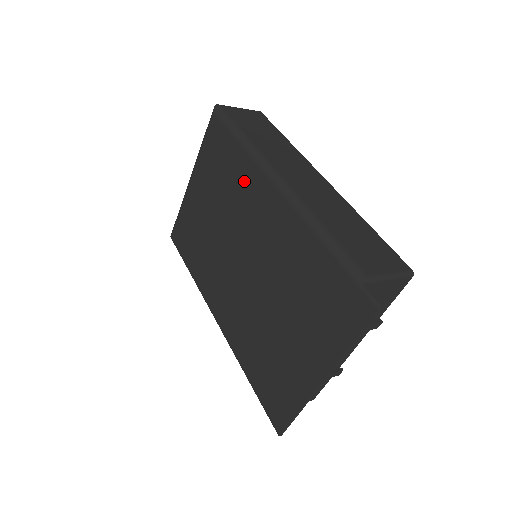
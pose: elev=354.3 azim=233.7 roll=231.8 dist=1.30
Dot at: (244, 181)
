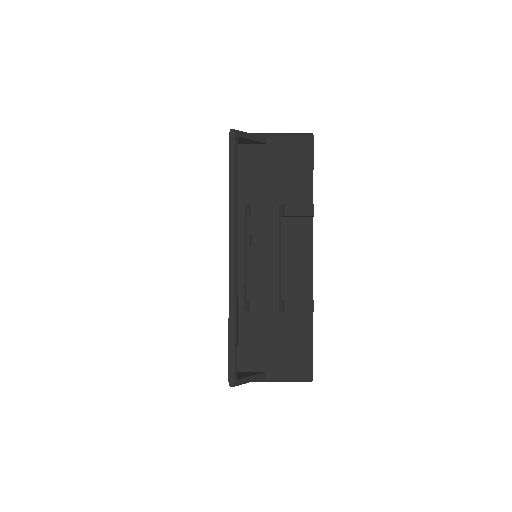
Dot at: occluded
